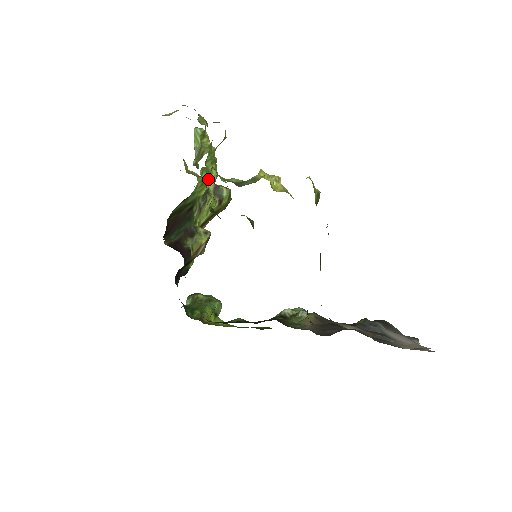
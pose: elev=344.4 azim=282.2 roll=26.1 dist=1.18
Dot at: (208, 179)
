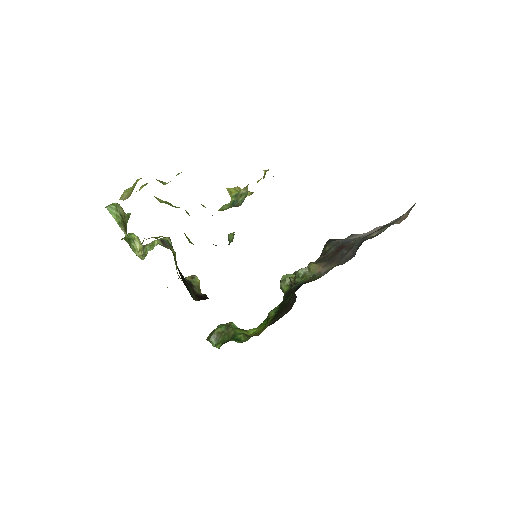
Dot at: (135, 245)
